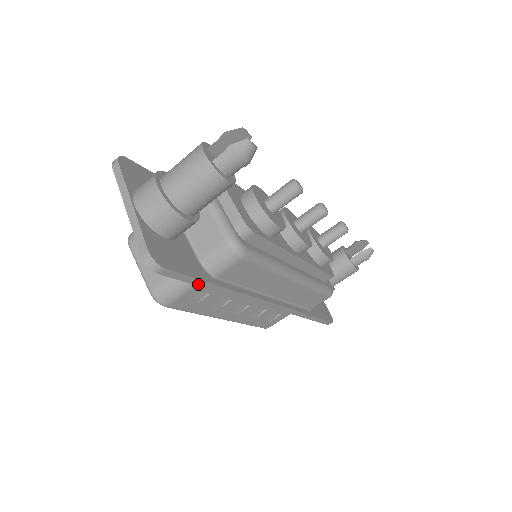
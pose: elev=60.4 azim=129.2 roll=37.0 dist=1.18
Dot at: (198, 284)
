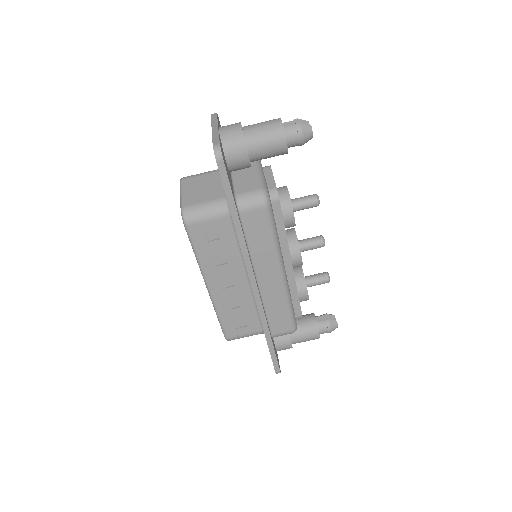
Dot at: (229, 201)
